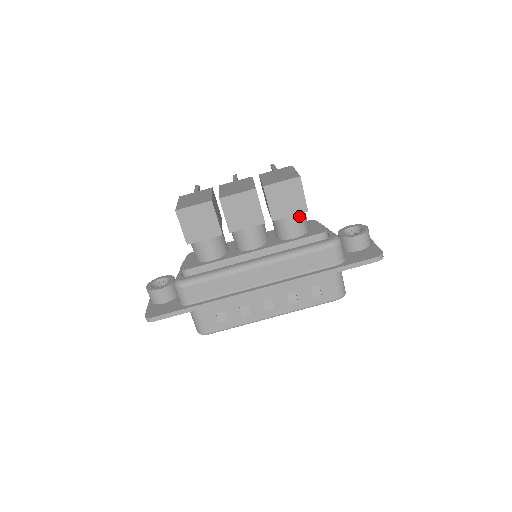
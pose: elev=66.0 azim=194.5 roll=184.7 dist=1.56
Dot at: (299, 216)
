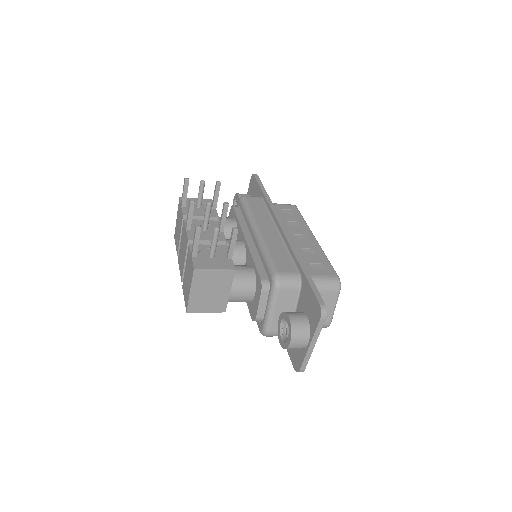
Dot at: occluded
